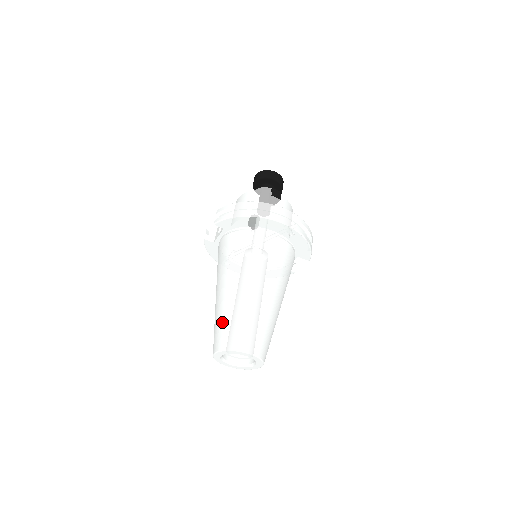
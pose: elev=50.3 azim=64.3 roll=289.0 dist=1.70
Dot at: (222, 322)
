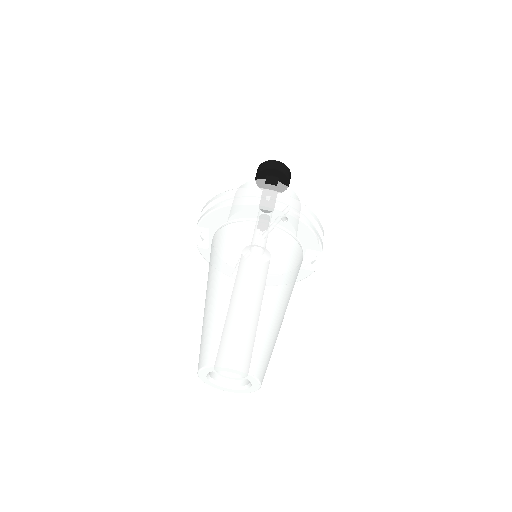
Dot at: (204, 334)
